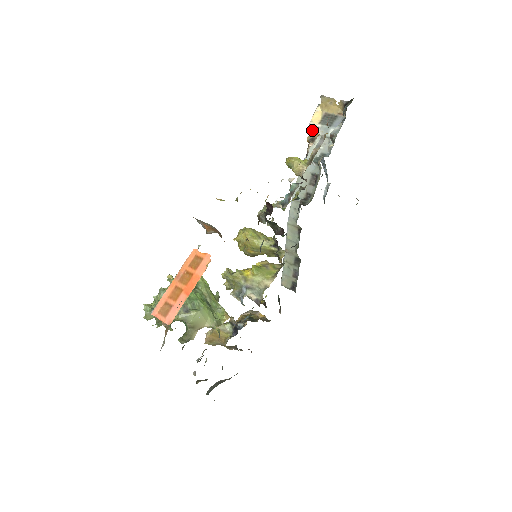
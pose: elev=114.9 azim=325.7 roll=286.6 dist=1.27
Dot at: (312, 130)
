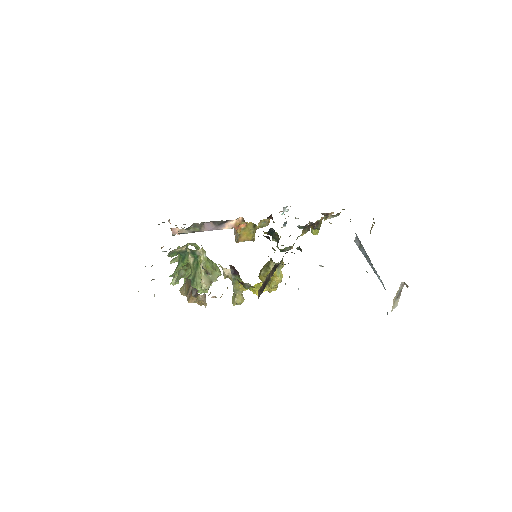
Dot at: (357, 243)
